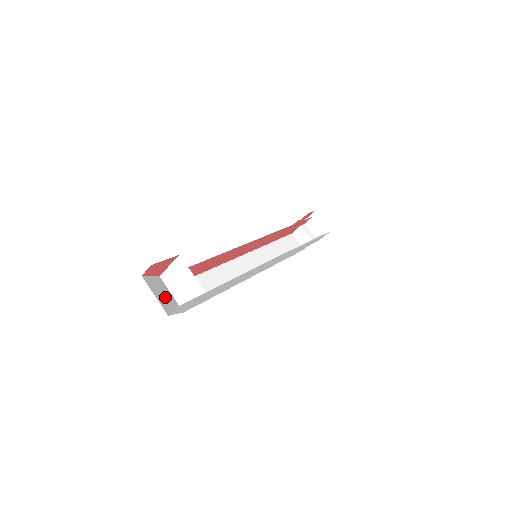
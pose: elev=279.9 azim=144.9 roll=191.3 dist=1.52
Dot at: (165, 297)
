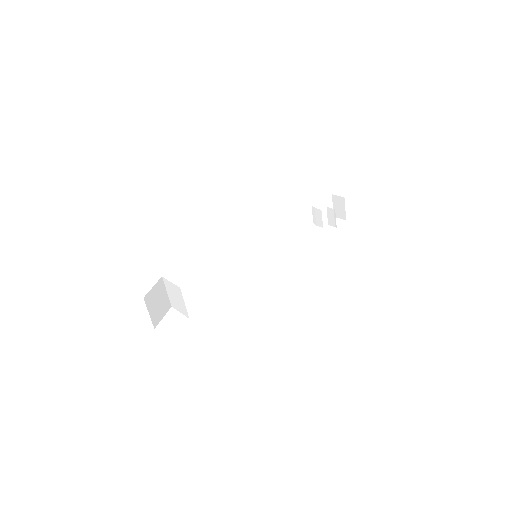
Dot at: (159, 304)
